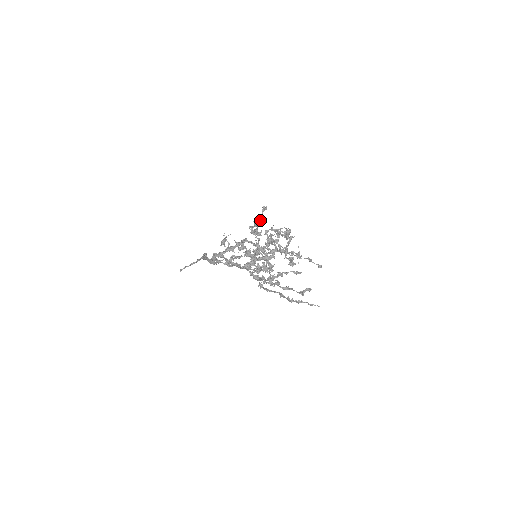
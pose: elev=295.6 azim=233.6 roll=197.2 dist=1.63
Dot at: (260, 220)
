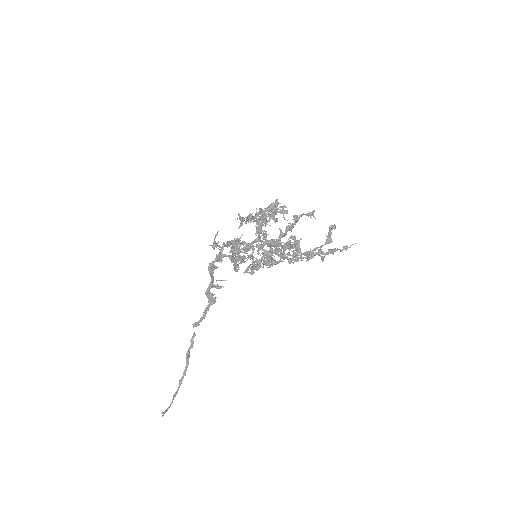
Dot at: occluded
